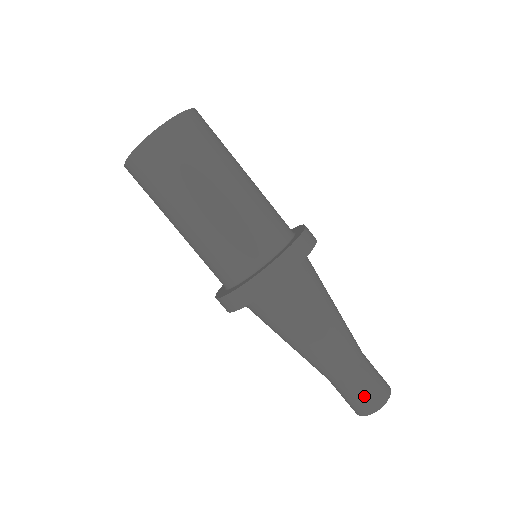
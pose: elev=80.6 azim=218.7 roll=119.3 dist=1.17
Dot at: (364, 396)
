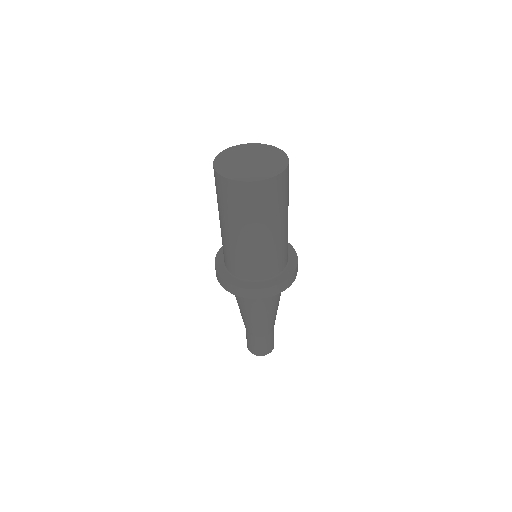
Dot at: (257, 348)
